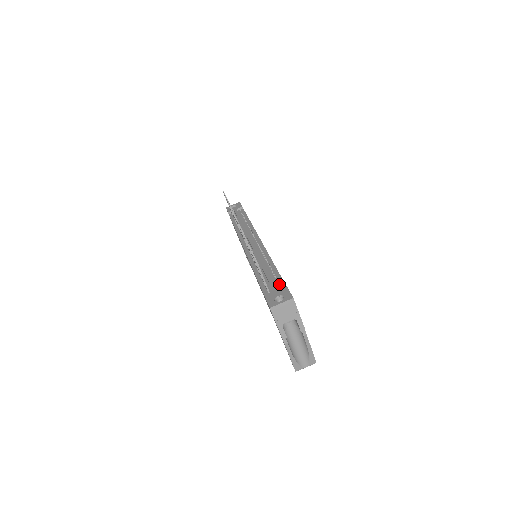
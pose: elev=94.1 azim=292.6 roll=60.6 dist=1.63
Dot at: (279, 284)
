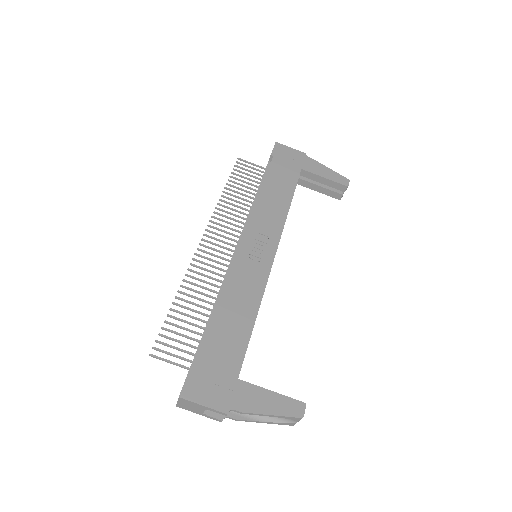
Dot at: (199, 355)
